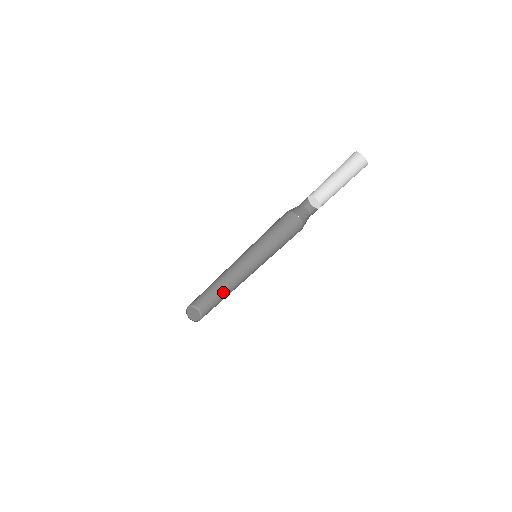
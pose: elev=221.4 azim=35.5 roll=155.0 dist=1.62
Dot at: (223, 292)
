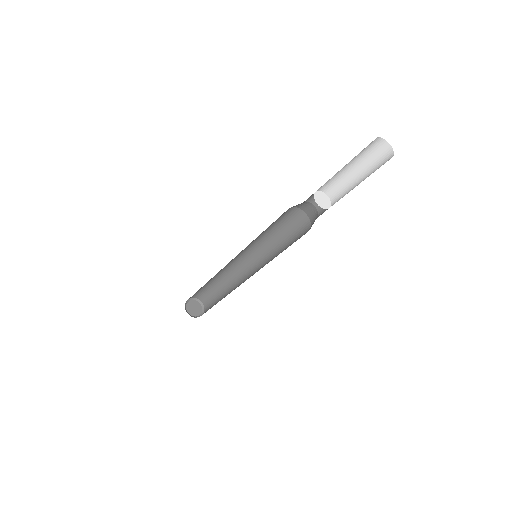
Dot at: (225, 296)
